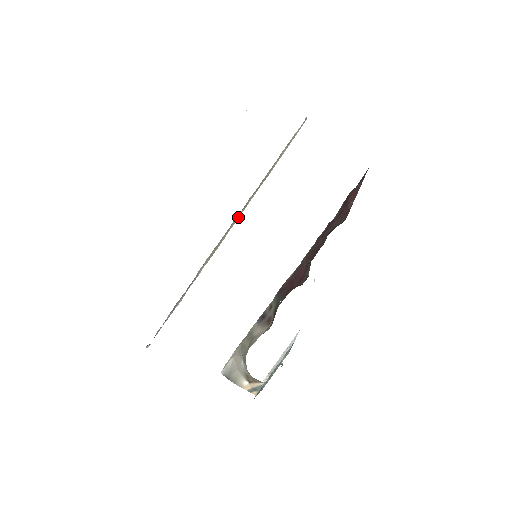
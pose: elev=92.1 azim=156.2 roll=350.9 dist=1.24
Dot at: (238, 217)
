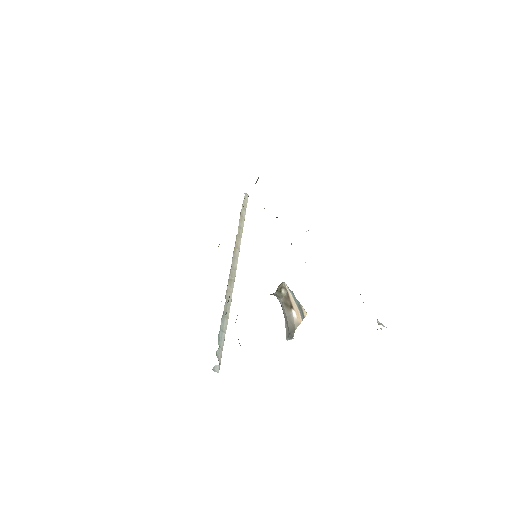
Dot at: (237, 256)
